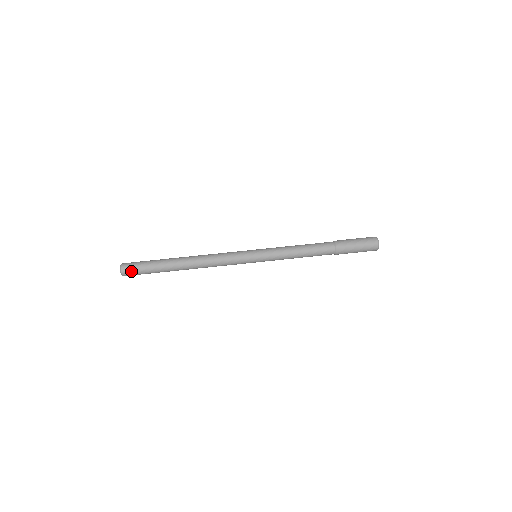
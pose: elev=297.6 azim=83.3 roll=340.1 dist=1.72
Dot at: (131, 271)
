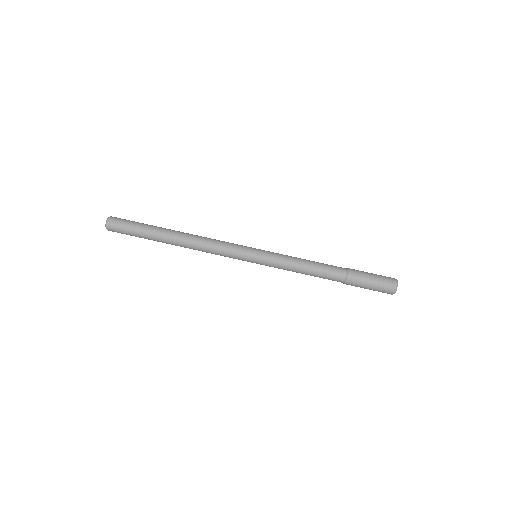
Dot at: (117, 232)
